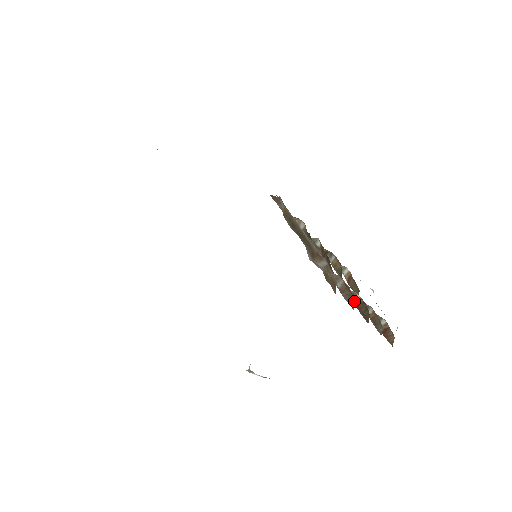
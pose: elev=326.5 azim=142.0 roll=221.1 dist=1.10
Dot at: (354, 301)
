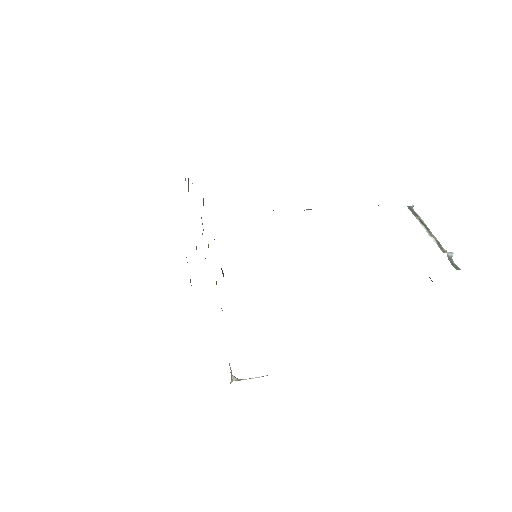
Dot at: occluded
